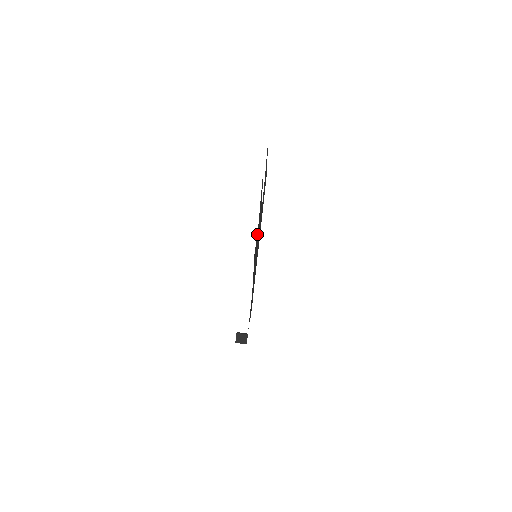
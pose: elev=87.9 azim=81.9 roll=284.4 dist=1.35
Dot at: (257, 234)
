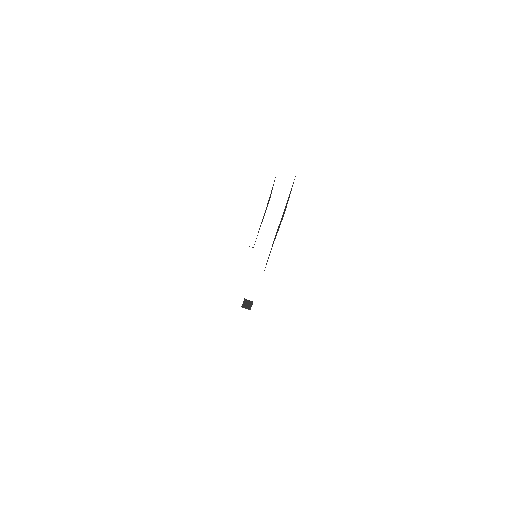
Dot at: (281, 219)
